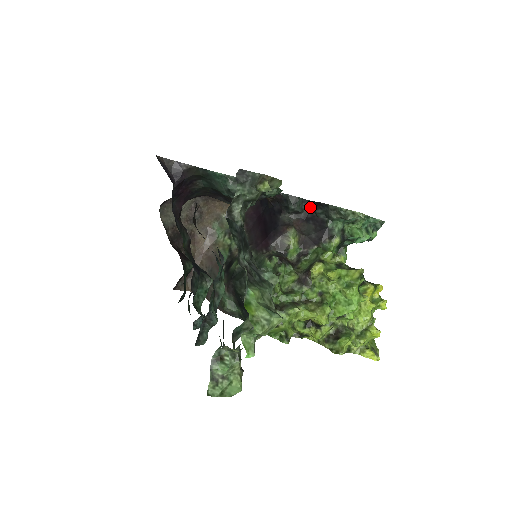
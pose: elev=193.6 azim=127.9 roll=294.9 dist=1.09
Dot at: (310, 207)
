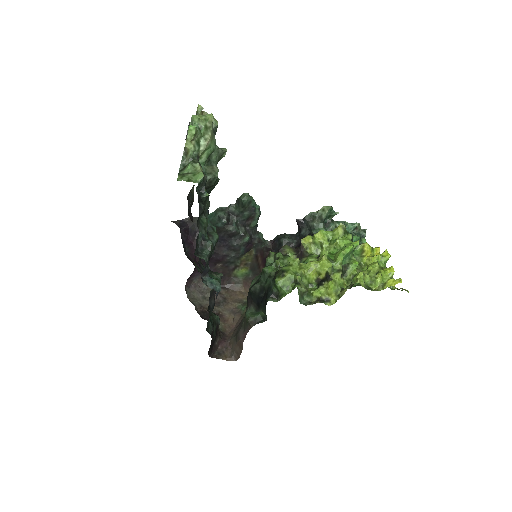
Dot at: (298, 237)
